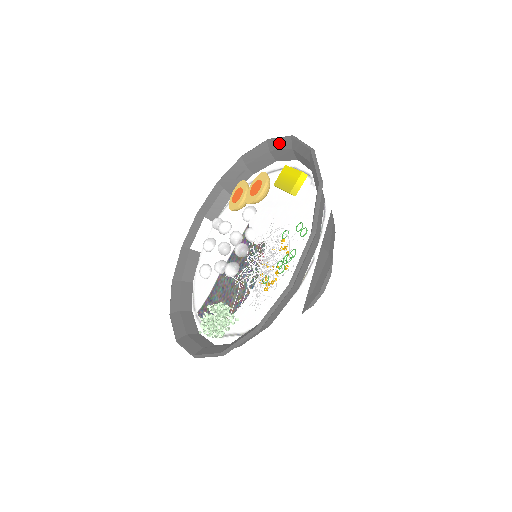
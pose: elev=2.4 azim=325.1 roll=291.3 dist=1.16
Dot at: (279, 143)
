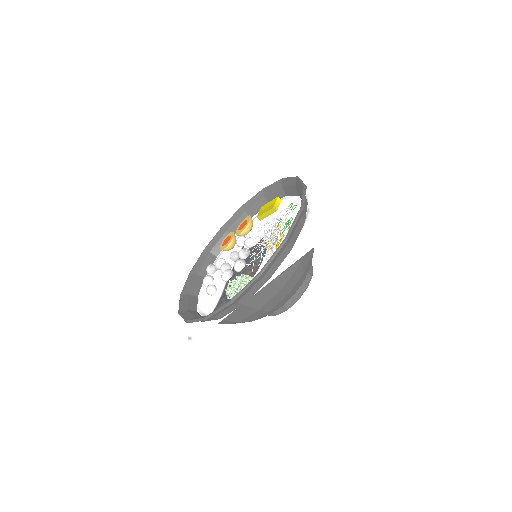
Dot at: (253, 200)
